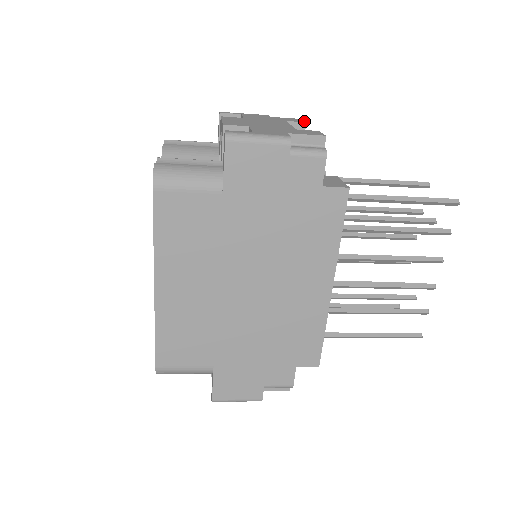
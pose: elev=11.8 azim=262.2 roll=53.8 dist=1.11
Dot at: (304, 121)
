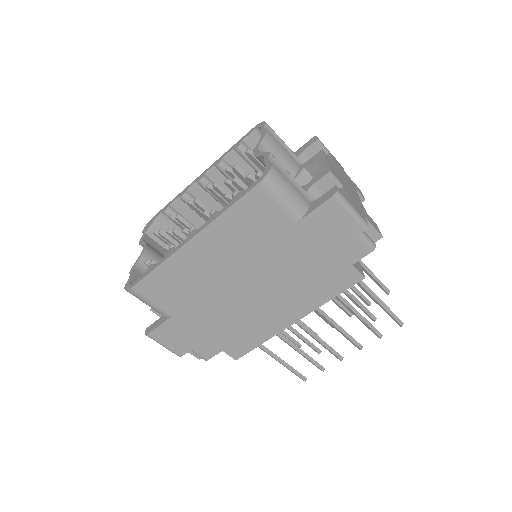
Dot at: occluded
